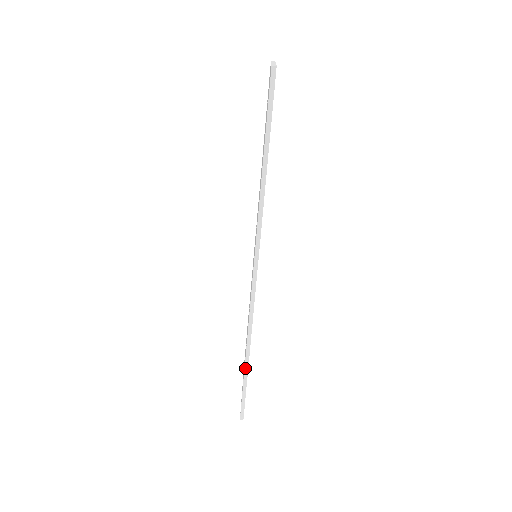
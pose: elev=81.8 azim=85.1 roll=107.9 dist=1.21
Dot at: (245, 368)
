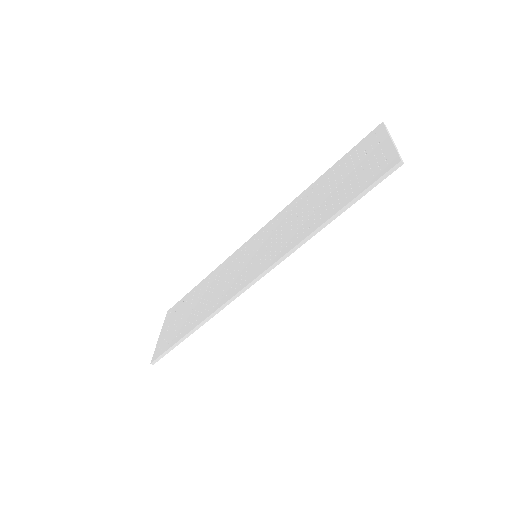
Dot at: (188, 334)
